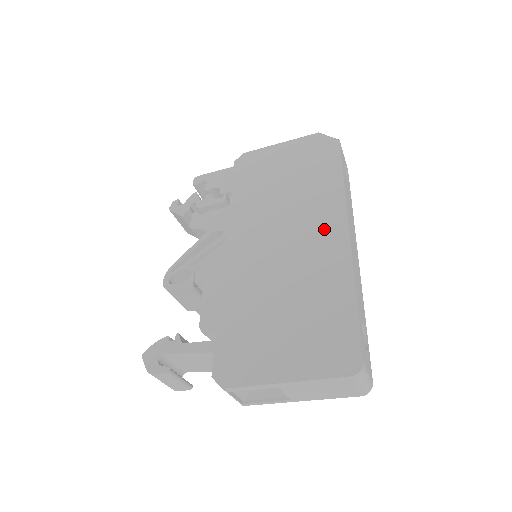
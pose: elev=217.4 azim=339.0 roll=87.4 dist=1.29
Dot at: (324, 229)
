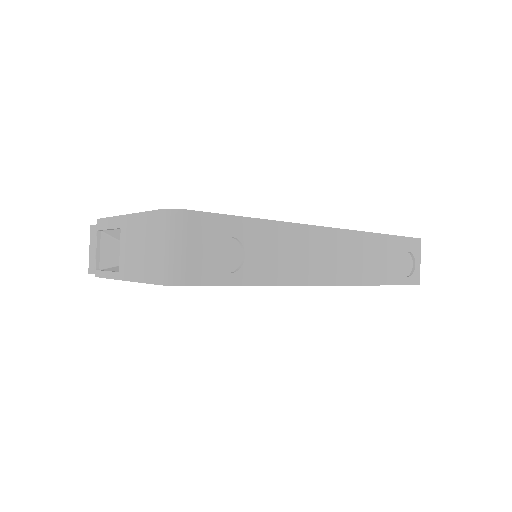
Dot at: occluded
